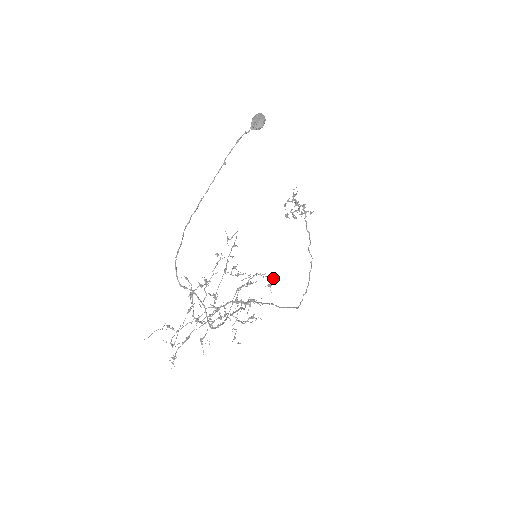
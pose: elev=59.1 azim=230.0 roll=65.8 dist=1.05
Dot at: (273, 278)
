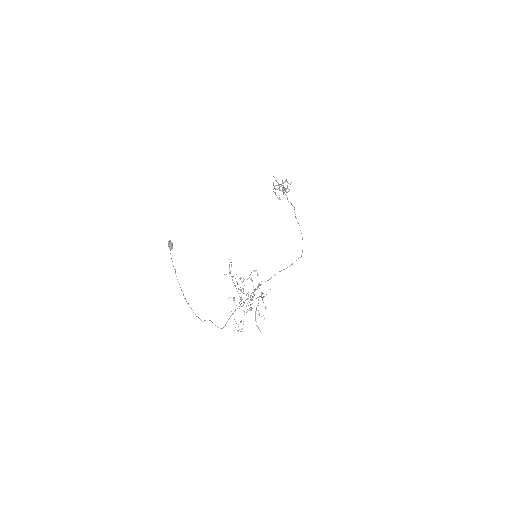
Dot at: (256, 270)
